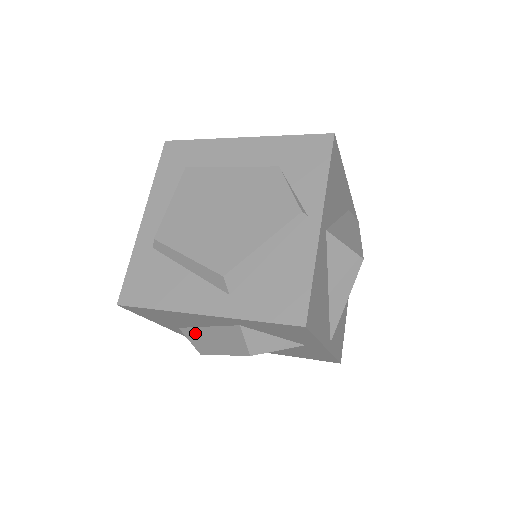
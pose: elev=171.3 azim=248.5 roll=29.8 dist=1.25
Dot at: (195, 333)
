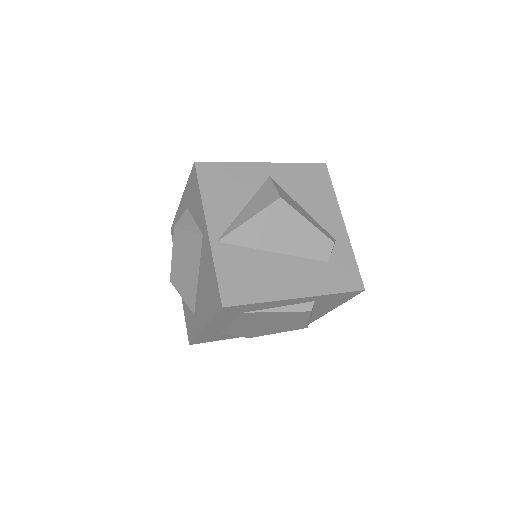
Dot at: occluded
